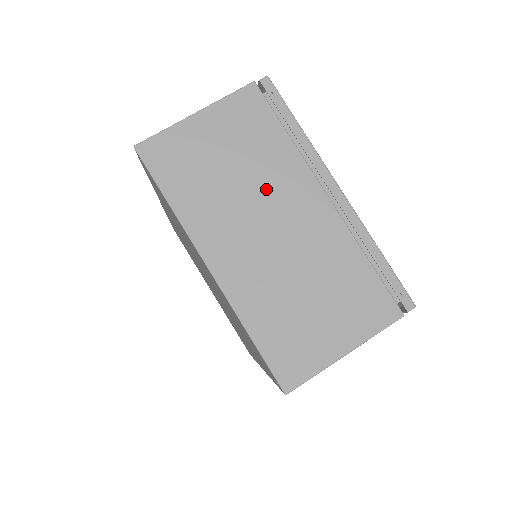
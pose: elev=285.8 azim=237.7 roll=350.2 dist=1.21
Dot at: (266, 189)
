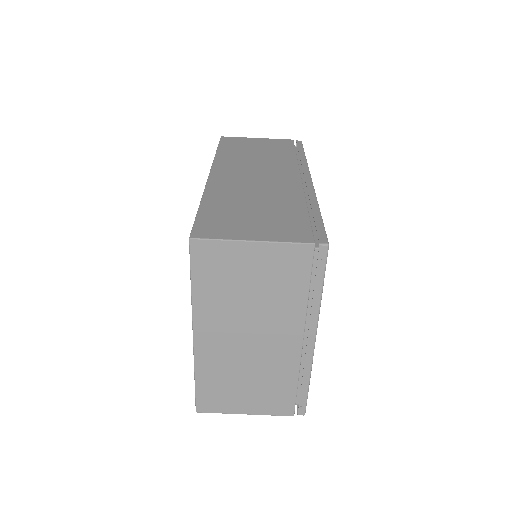
Dot at: (265, 316)
